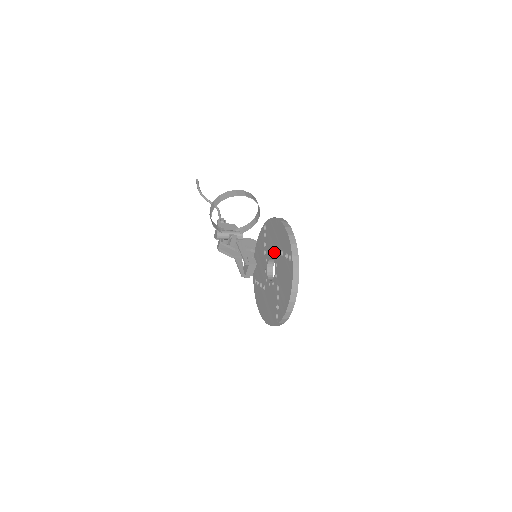
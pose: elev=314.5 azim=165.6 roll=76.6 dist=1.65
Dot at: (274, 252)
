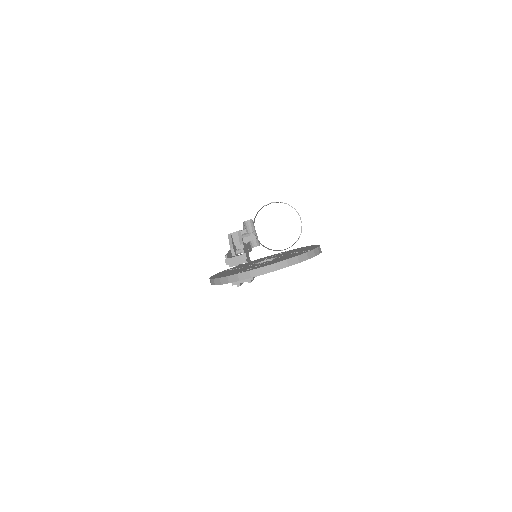
Dot at: (285, 254)
